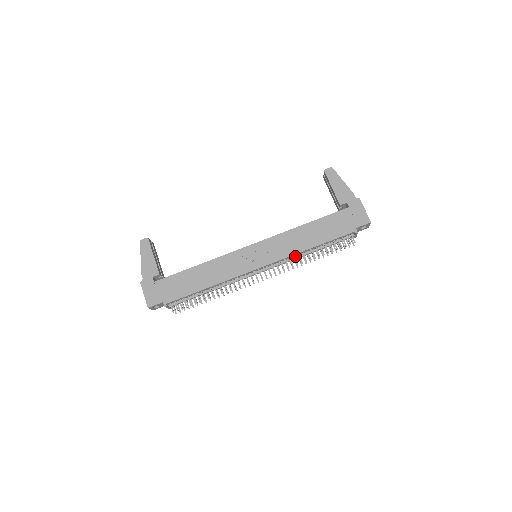
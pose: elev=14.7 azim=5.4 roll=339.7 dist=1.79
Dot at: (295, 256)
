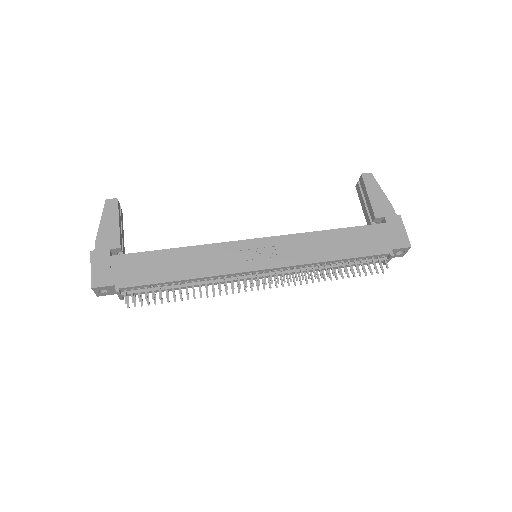
Dot at: (307, 267)
